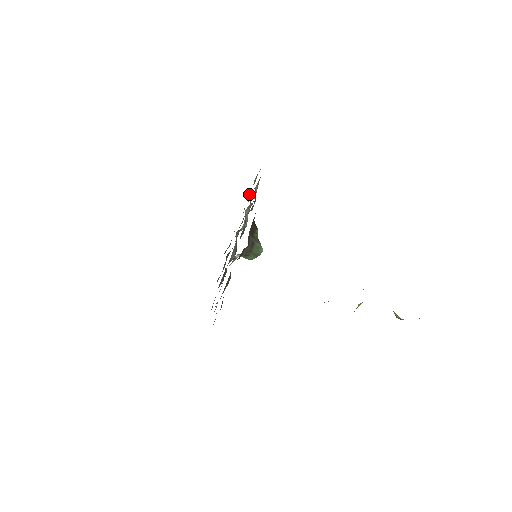
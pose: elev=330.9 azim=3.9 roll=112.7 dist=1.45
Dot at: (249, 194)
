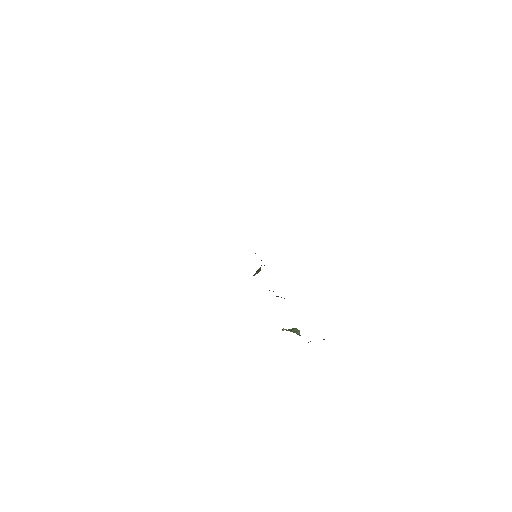
Dot at: occluded
